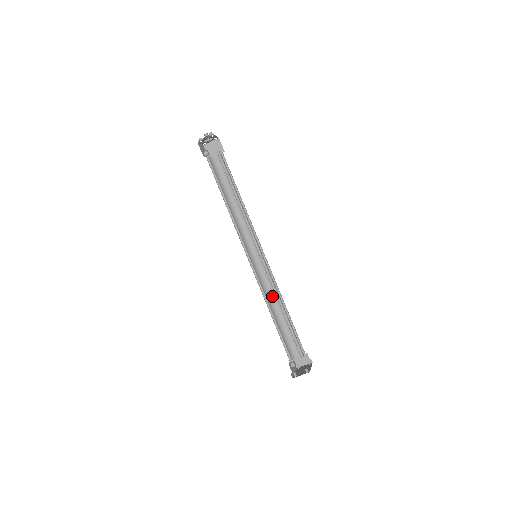
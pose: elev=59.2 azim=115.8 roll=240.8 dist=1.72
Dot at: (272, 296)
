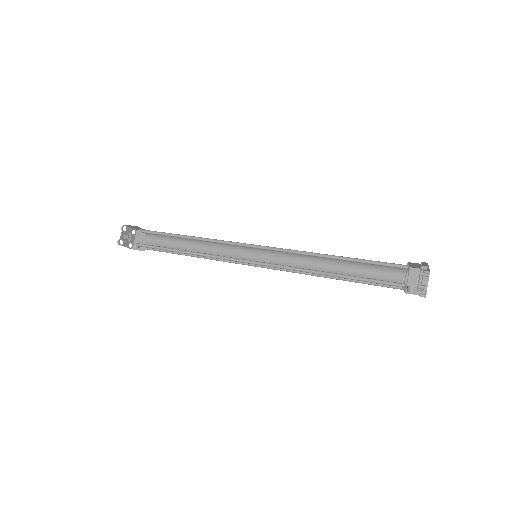
Dot at: (312, 268)
